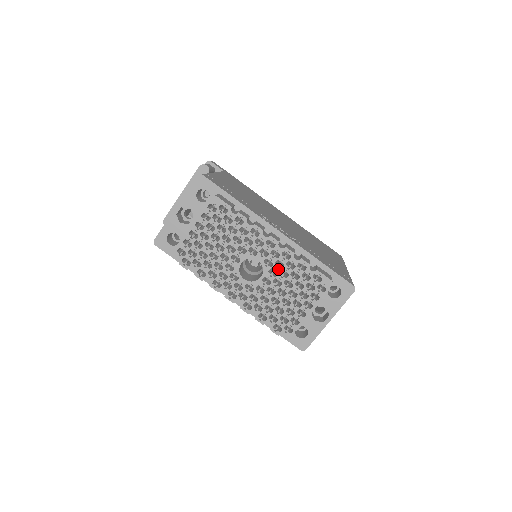
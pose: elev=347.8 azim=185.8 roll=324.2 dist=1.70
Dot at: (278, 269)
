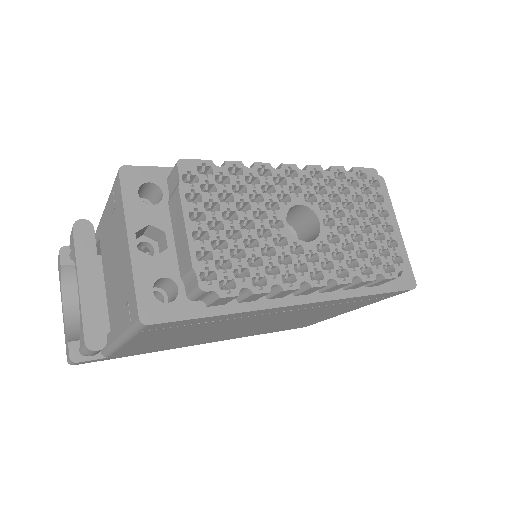
Dot at: (324, 197)
